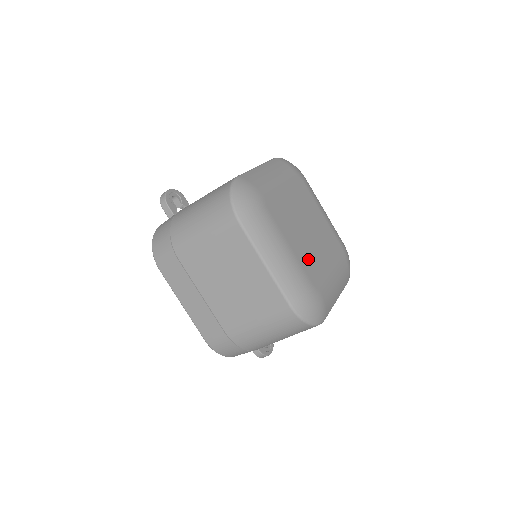
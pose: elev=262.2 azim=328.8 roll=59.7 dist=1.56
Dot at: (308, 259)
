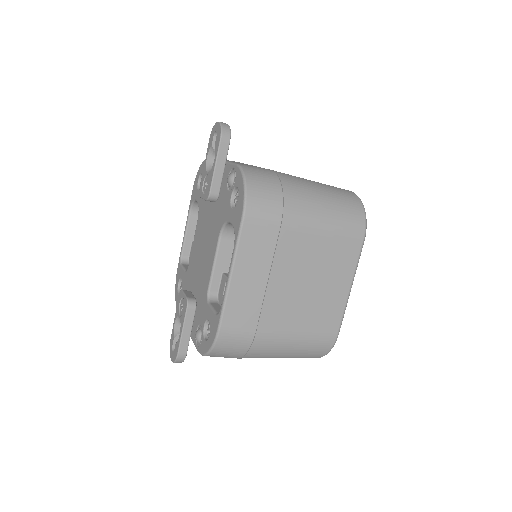
Dot at: occluded
